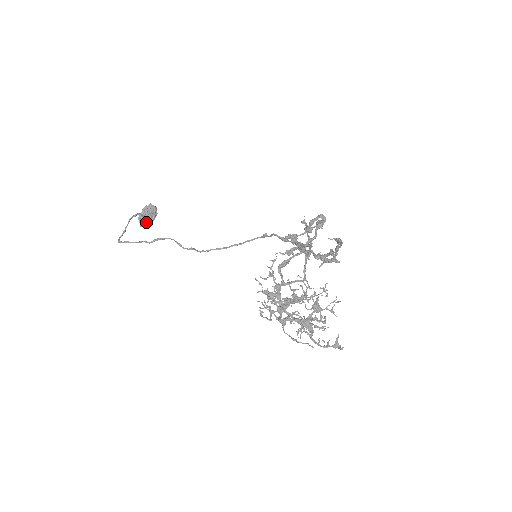
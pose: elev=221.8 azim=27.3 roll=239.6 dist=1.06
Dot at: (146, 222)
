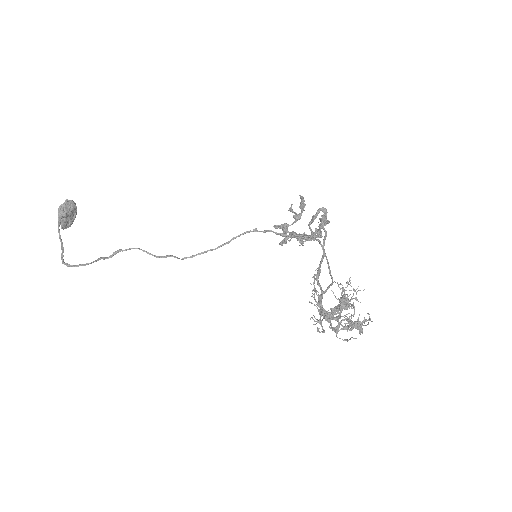
Dot at: (68, 222)
